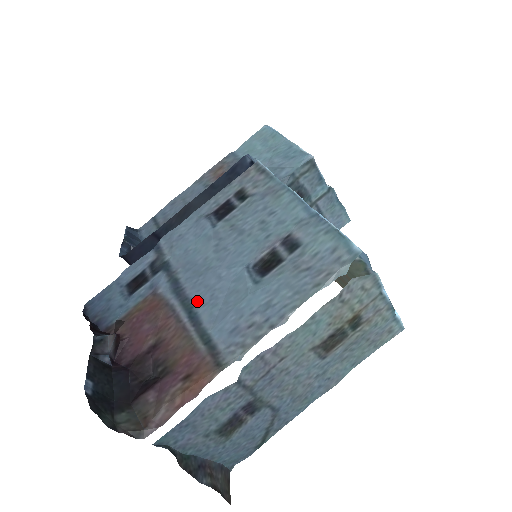
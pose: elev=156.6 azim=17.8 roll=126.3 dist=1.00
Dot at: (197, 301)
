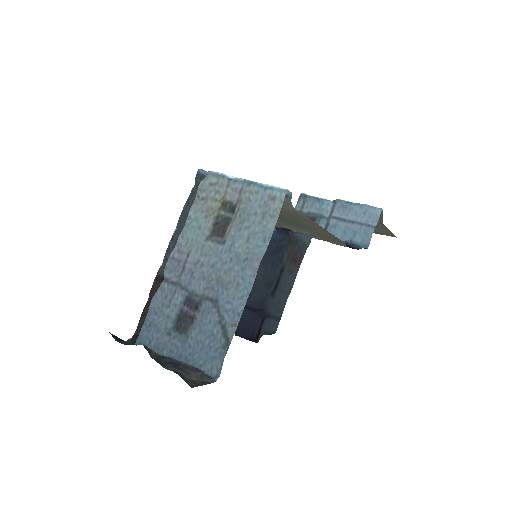
Dot at: occluded
